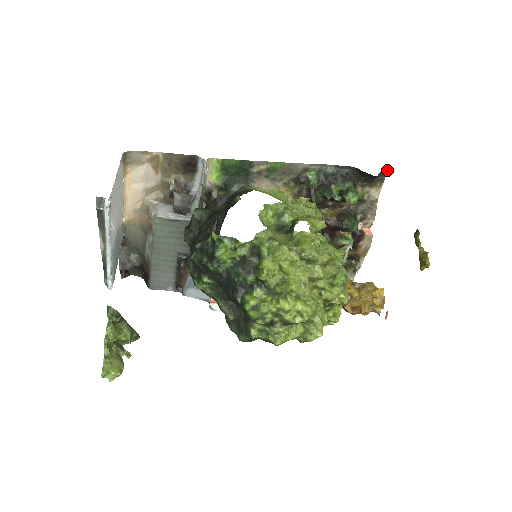
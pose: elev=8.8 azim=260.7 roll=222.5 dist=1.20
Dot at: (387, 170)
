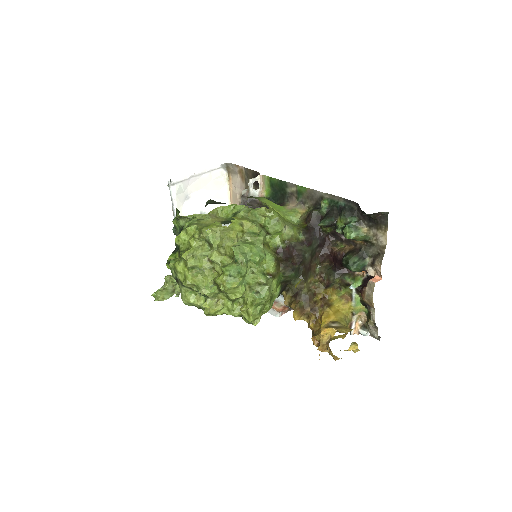
Dot at: (388, 213)
